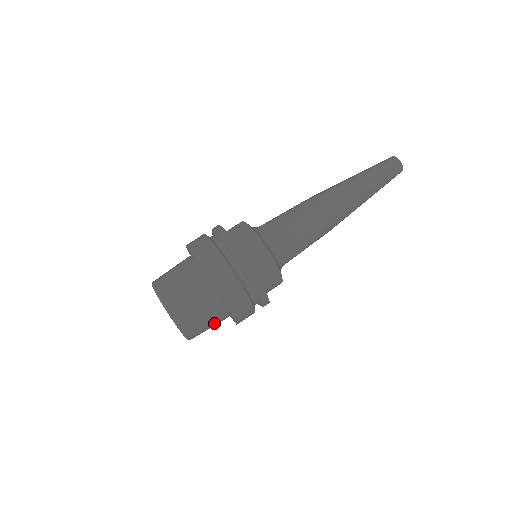
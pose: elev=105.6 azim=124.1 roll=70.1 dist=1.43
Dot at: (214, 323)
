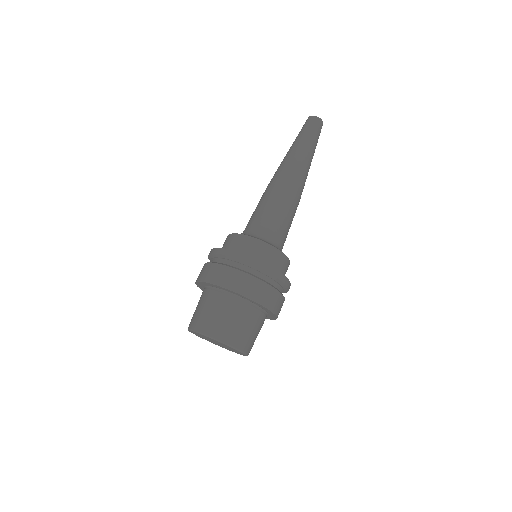
Dot at: occluded
